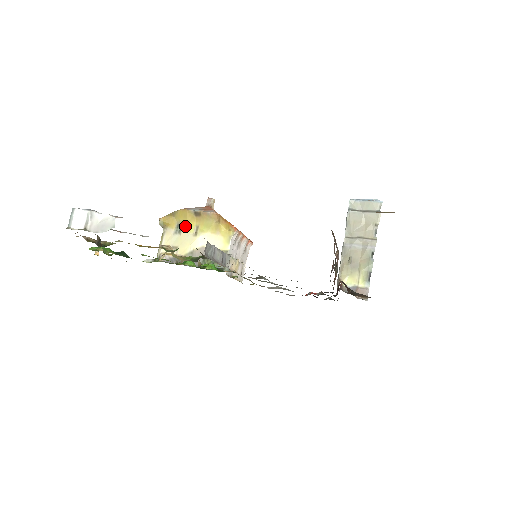
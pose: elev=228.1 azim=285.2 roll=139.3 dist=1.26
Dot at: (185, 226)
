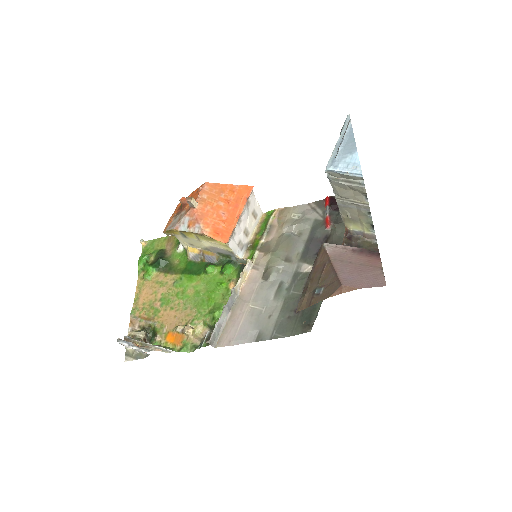
Dot at: (186, 235)
